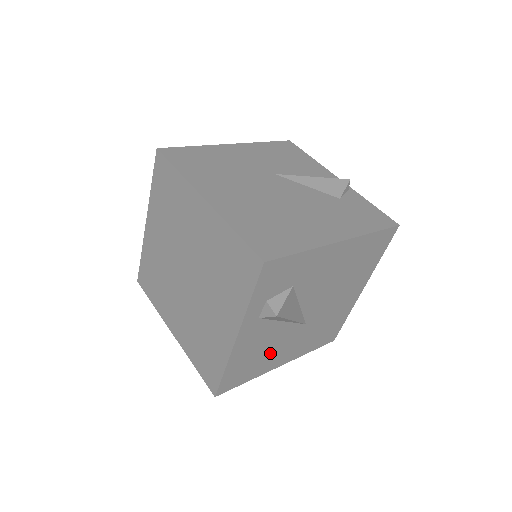
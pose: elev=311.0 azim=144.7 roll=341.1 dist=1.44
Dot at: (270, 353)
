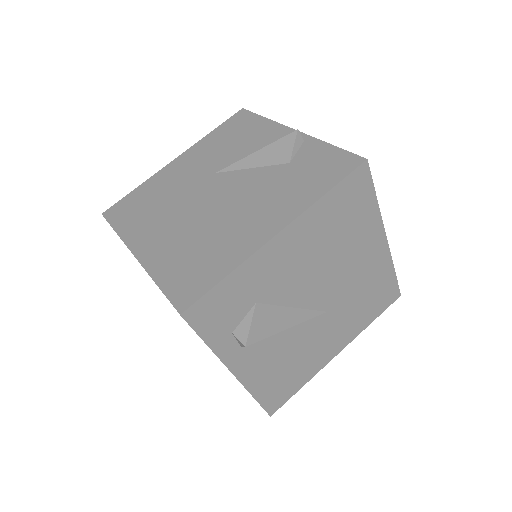
Dot at: (304, 356)
